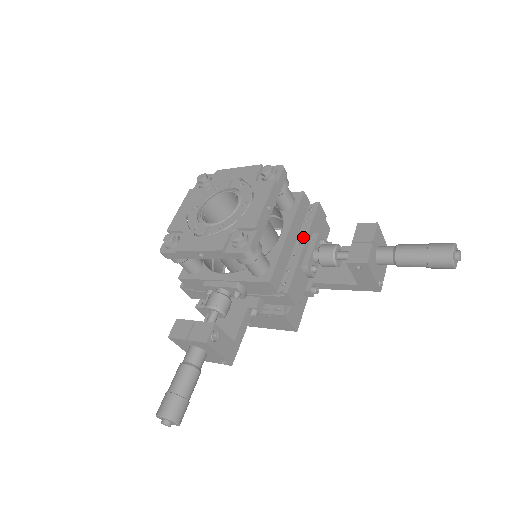
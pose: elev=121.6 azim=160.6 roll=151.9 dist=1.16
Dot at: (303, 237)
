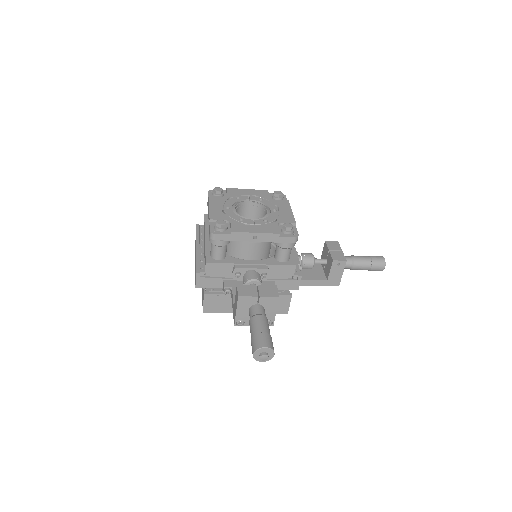
Dot at: occluded
